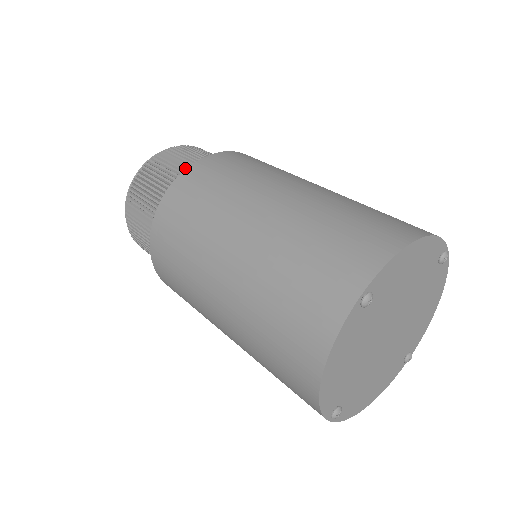
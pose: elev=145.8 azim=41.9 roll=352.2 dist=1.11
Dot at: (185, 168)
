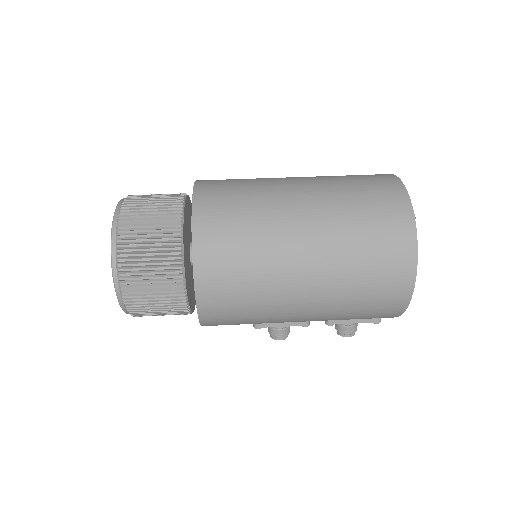
Dot at: (171, 209)
